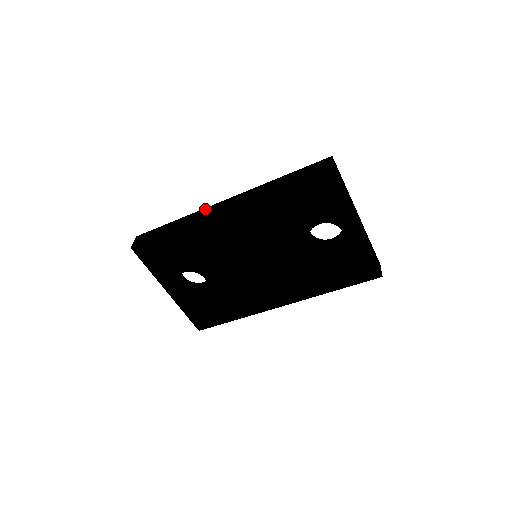
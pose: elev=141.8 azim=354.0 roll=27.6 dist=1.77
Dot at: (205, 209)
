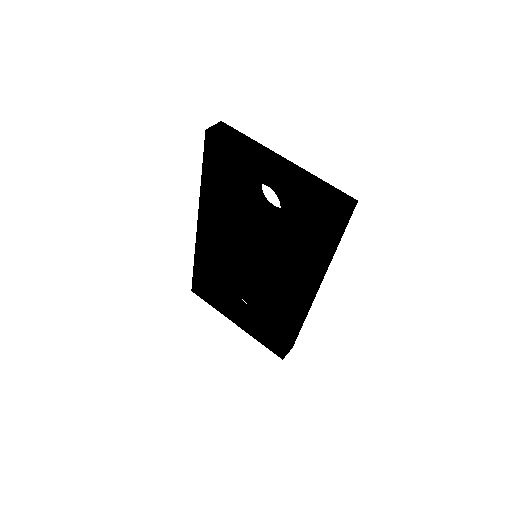
Dot at: occluded
